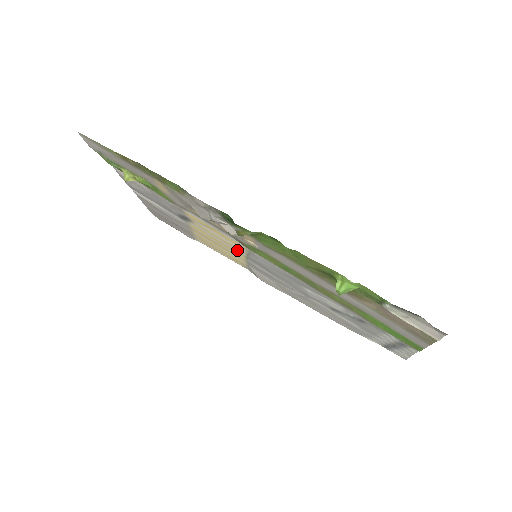
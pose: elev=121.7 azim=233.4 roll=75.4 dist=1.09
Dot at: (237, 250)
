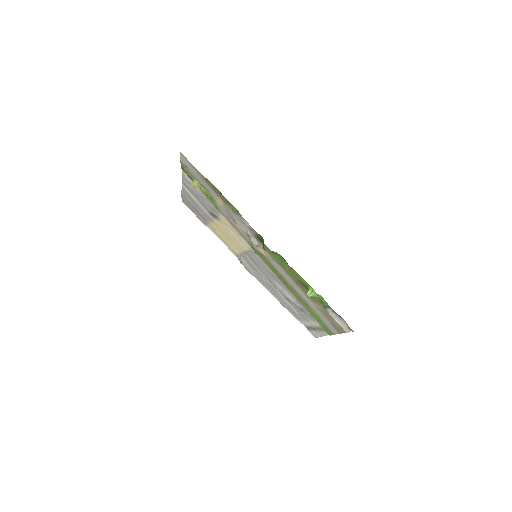
Dot at: (241, 246)
